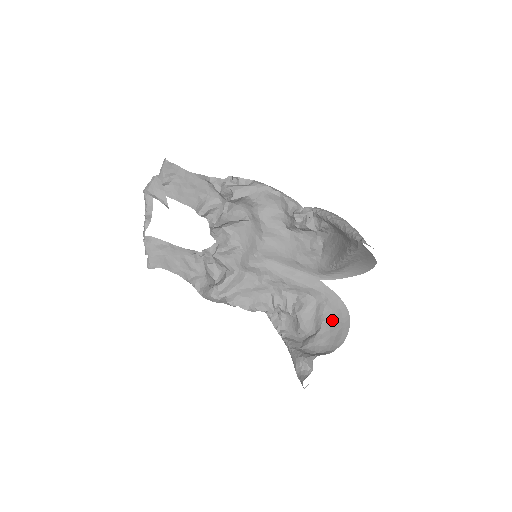
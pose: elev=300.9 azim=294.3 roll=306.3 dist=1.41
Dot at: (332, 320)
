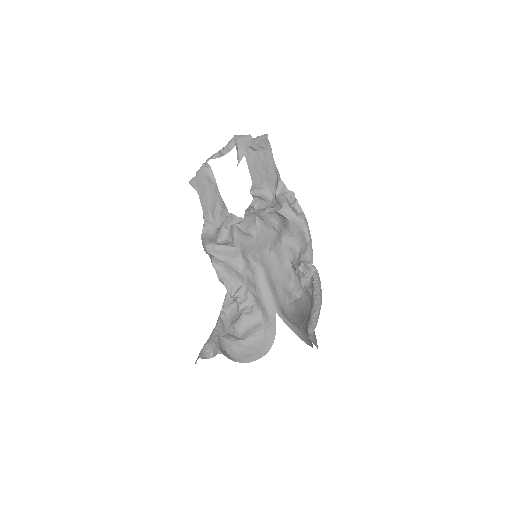
Dot at: (256, 342)
